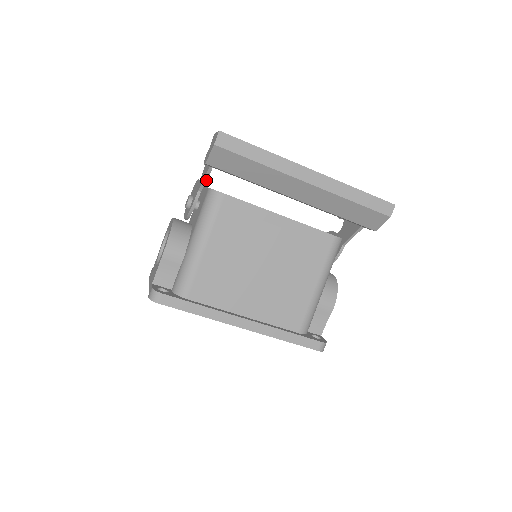
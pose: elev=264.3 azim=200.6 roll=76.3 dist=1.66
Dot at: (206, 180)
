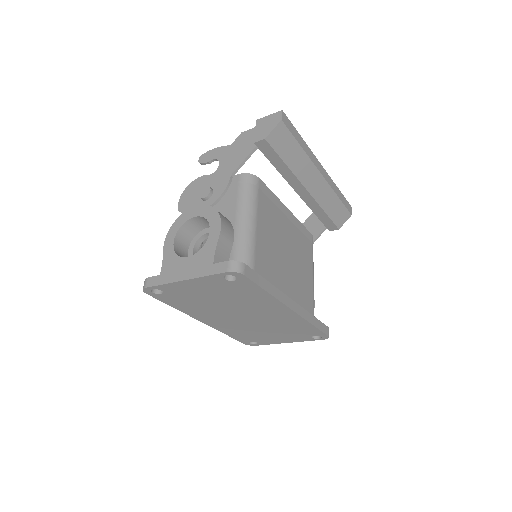
Dot at: (244, 163)
